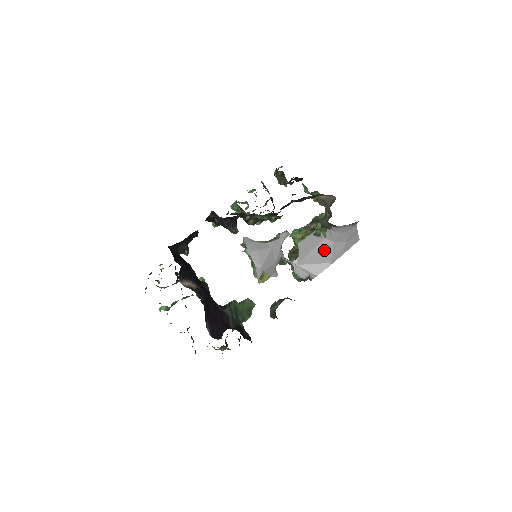
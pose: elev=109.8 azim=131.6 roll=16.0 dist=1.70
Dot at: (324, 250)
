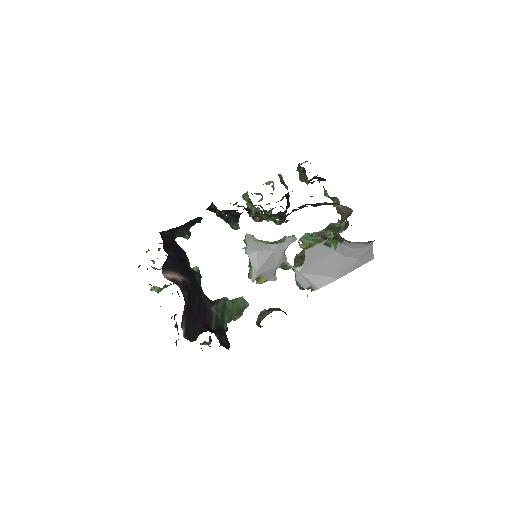
Dot at: (332, 263)
